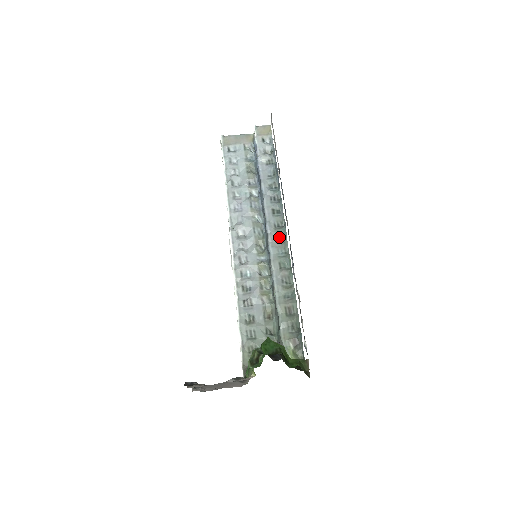
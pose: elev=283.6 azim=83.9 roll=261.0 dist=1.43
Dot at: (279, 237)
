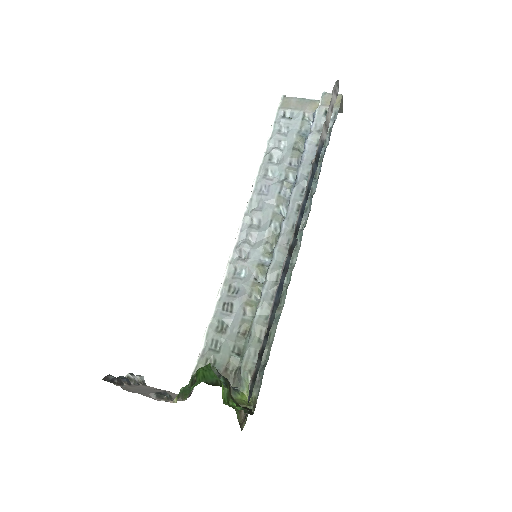
Dot at: occluded
